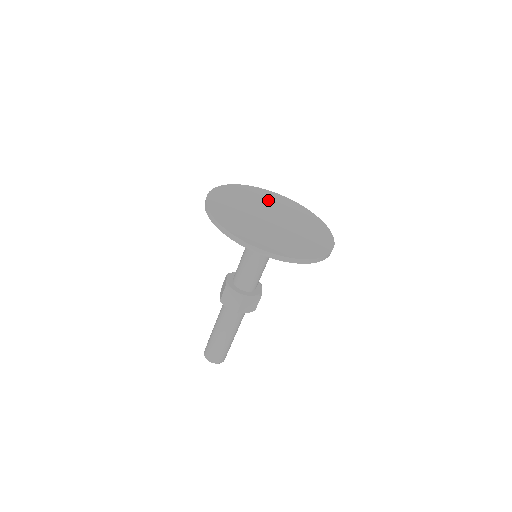
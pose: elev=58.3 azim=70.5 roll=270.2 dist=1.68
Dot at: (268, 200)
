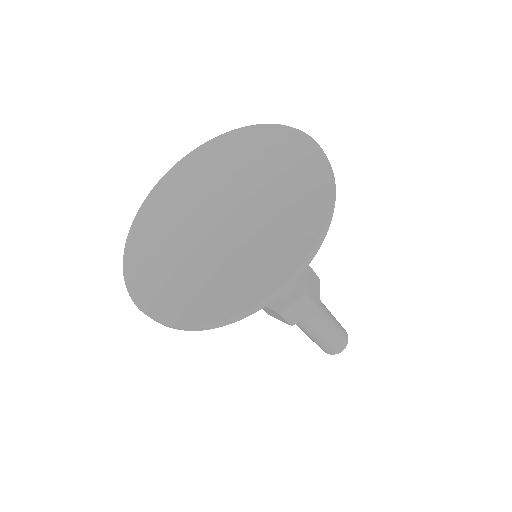
Dot at: (222, 163)
